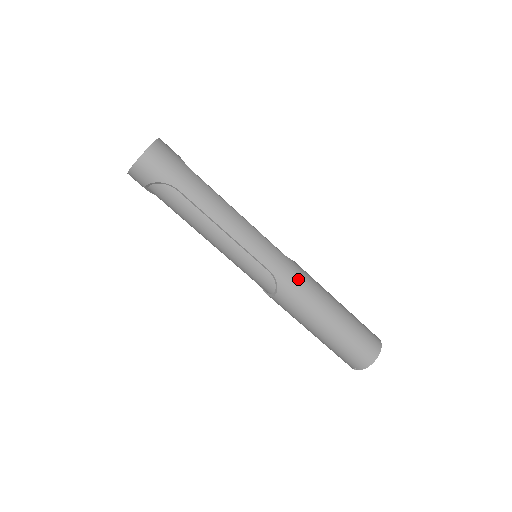
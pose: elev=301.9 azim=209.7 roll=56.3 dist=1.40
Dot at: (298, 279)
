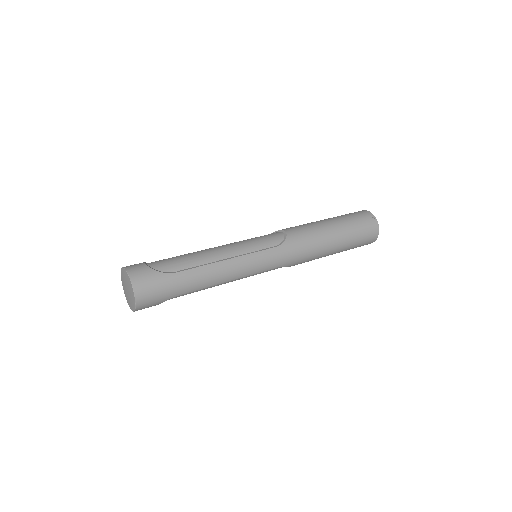
Dot at: (299, 252)
